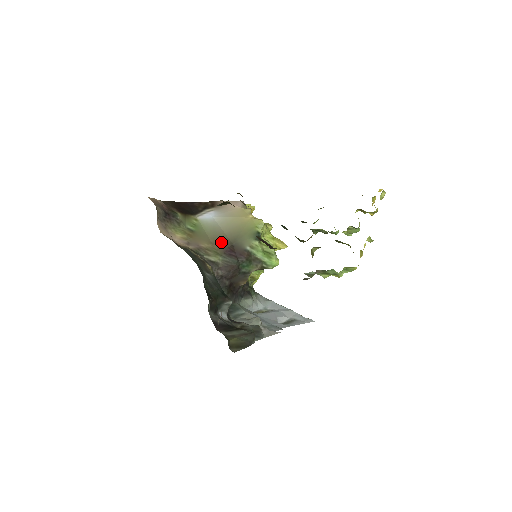
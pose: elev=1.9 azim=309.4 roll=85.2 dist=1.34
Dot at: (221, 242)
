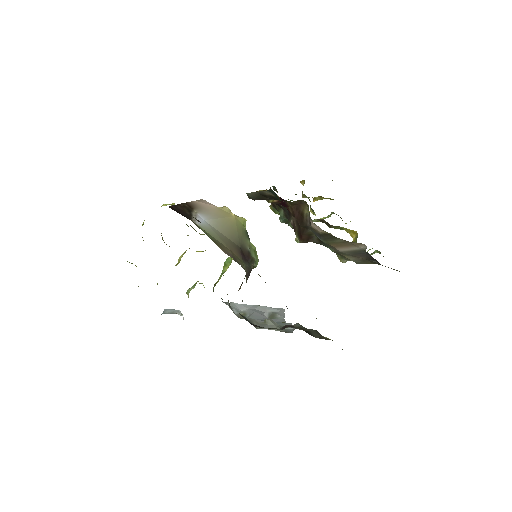
Dot at: (233, 247)
